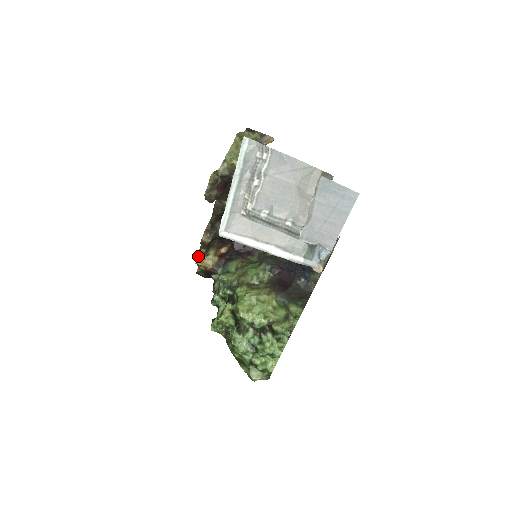
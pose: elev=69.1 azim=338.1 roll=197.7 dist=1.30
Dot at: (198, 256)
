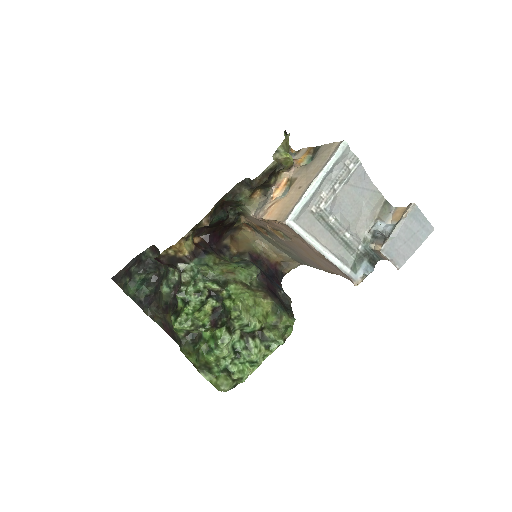
Dot at: (183, 237)
